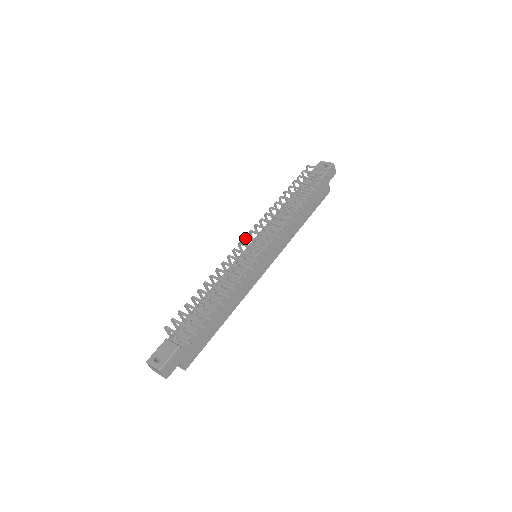
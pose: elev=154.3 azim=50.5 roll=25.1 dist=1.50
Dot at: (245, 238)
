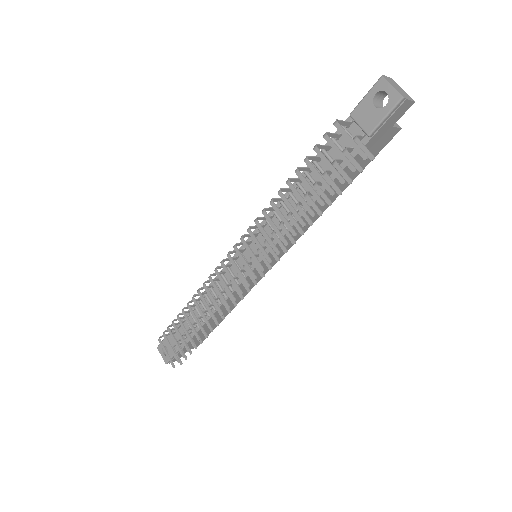
Dot at: (228, 257)
